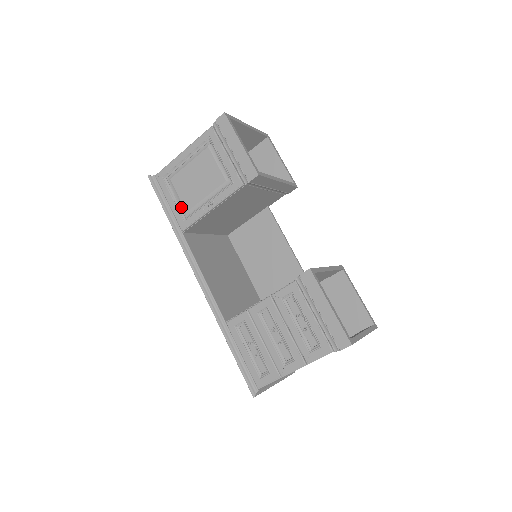
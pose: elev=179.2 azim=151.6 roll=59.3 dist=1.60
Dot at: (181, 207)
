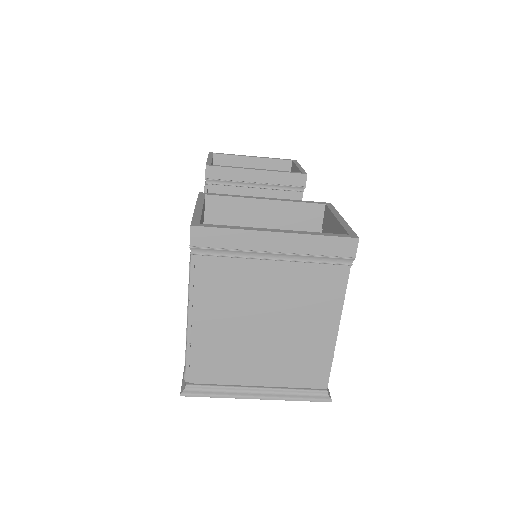
Dot at: occluded
